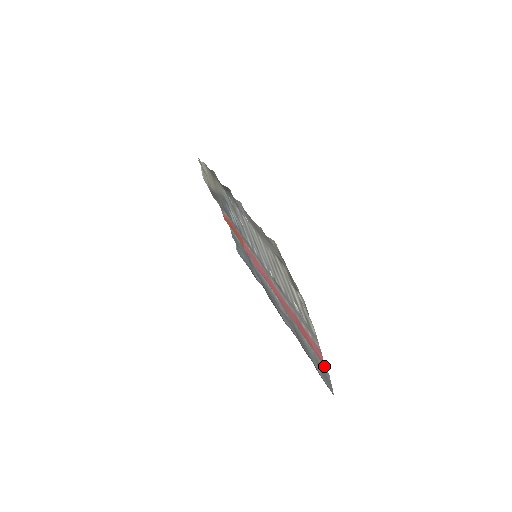
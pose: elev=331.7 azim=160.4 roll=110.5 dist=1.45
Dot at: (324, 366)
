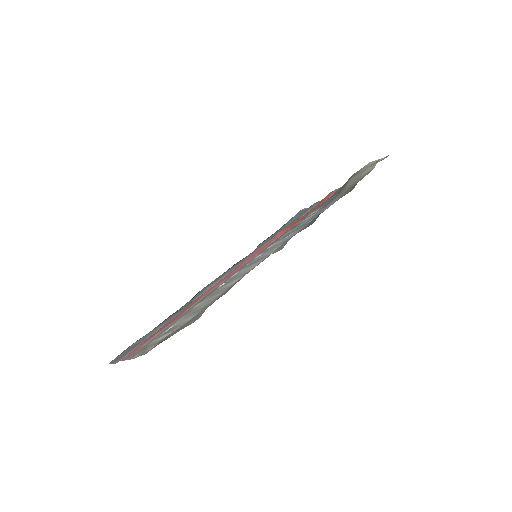
Dot at: occluded
